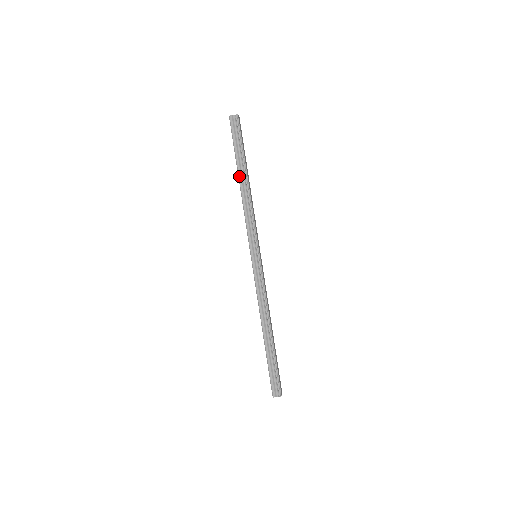
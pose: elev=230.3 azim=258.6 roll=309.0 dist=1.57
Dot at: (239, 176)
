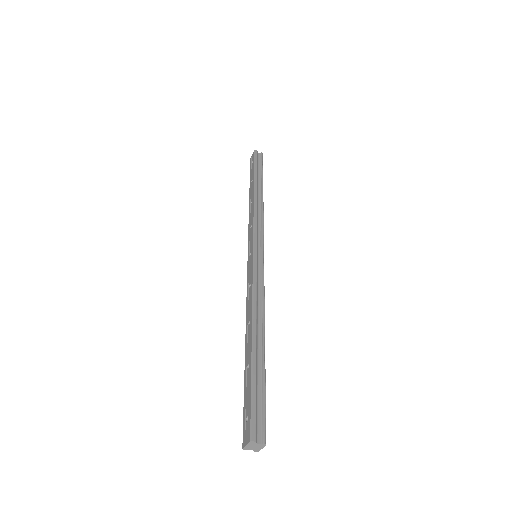
Dot at: (255, 186)
